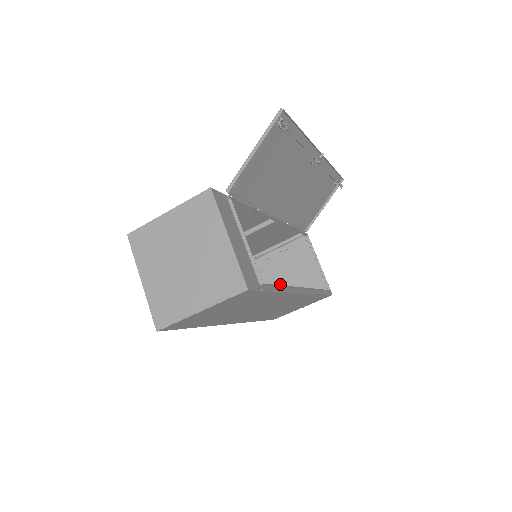
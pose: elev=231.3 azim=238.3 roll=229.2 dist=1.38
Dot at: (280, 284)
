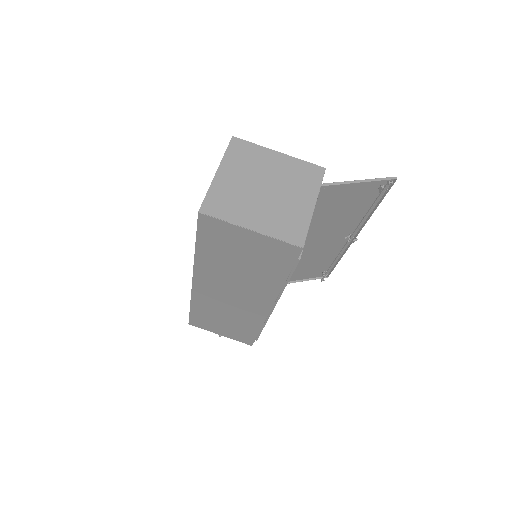
Dot at: occluded
